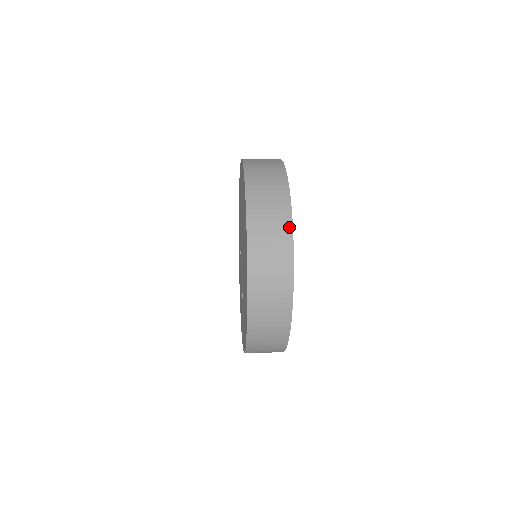
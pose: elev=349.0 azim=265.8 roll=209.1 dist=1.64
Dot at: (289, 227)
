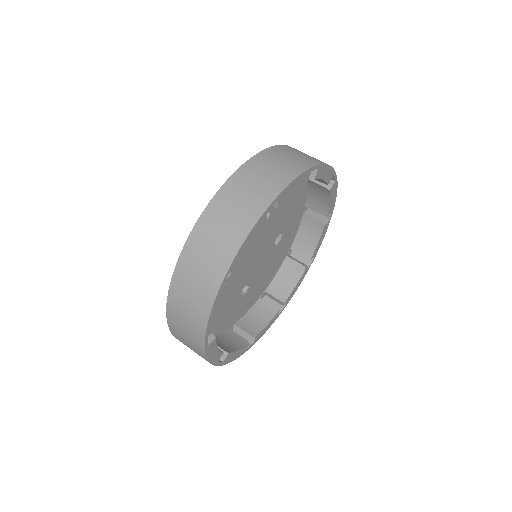
Dot at: (216, 286)
